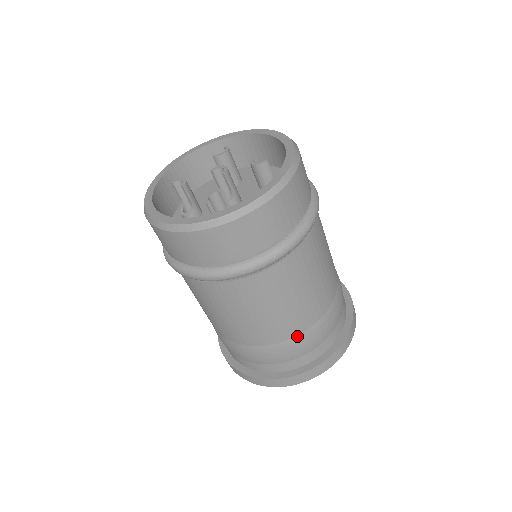
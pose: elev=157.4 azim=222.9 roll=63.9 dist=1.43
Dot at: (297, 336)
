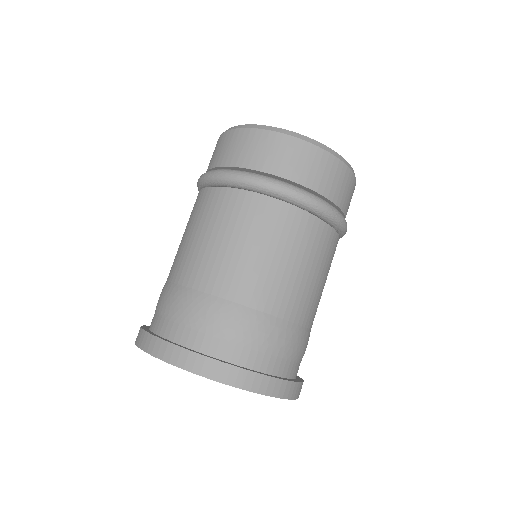
Dot at: (247, 307)
